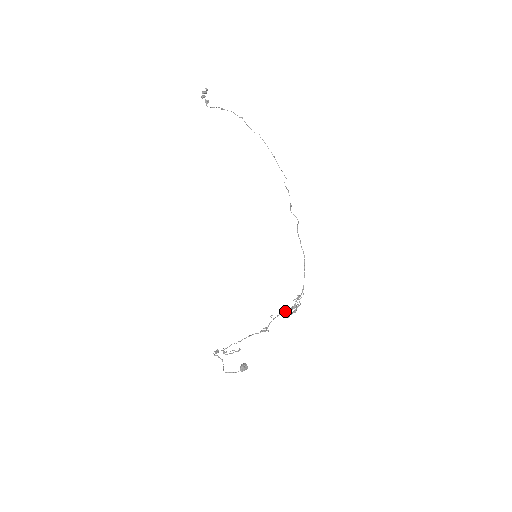
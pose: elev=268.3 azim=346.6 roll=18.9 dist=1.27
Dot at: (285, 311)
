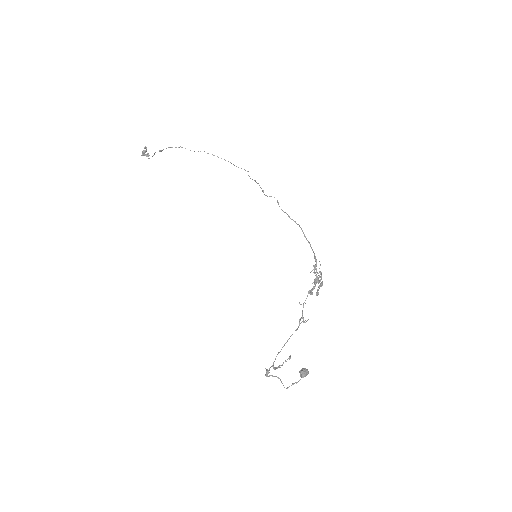
Dot at: occluded
